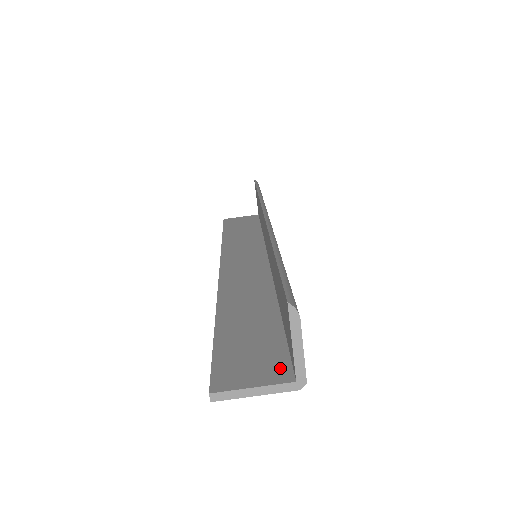
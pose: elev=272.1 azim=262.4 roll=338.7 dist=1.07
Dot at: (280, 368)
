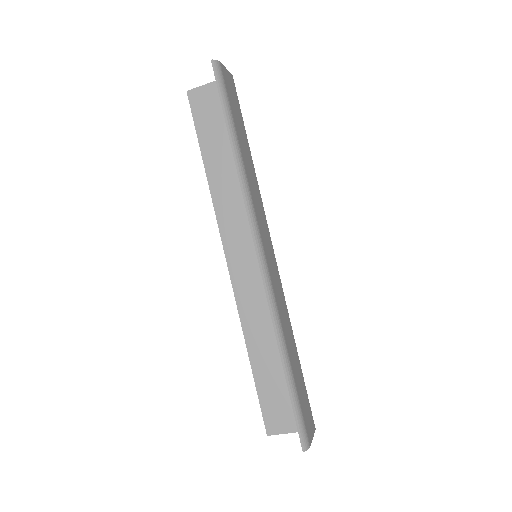
Dot at: occluded
